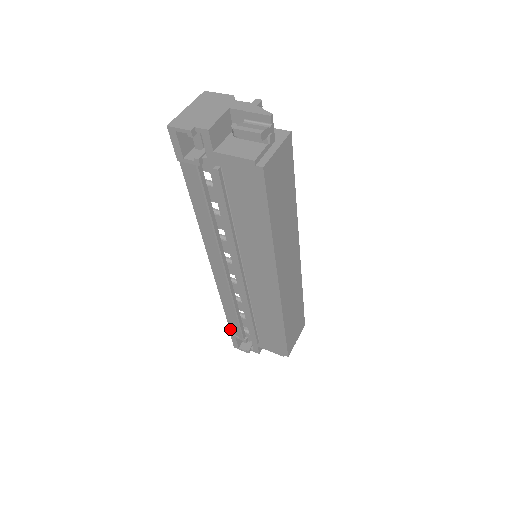
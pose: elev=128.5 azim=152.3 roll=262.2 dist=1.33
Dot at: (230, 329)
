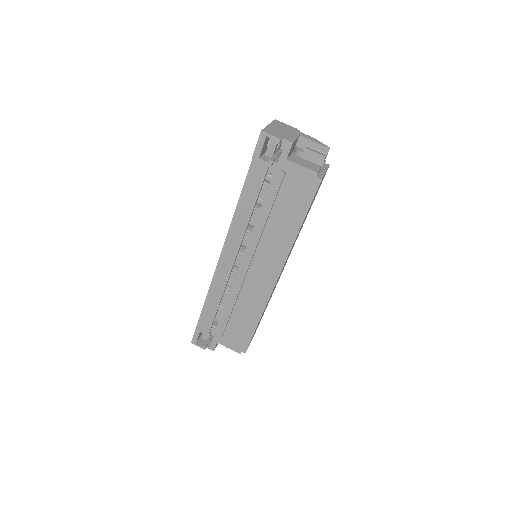
Dot at: (198, 322)
